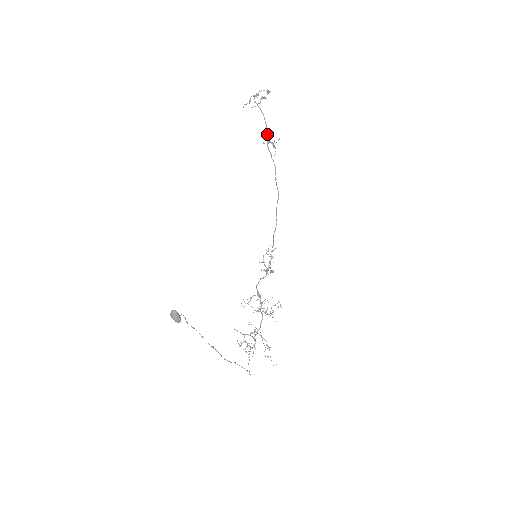
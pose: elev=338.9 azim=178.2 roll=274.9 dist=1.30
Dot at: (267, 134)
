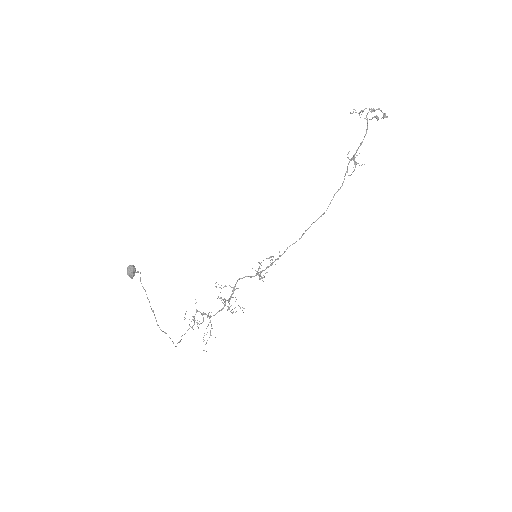
Dot at: occluded
